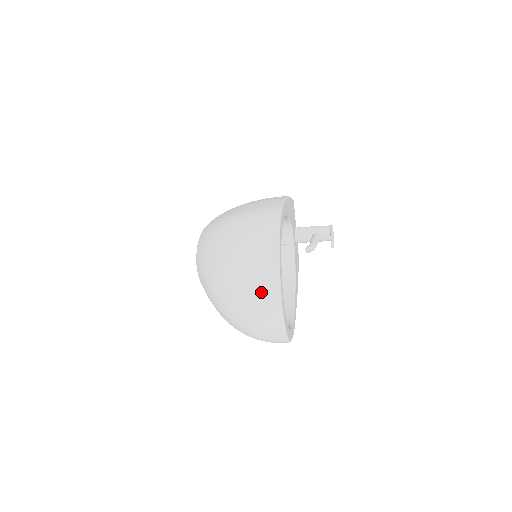
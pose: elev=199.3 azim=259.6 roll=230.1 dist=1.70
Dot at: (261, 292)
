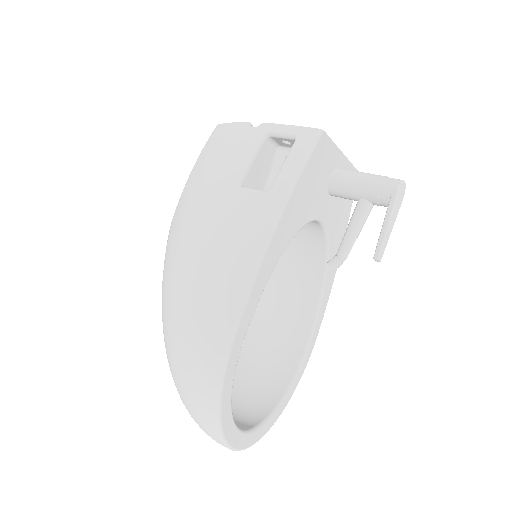
Dot at: occluded
